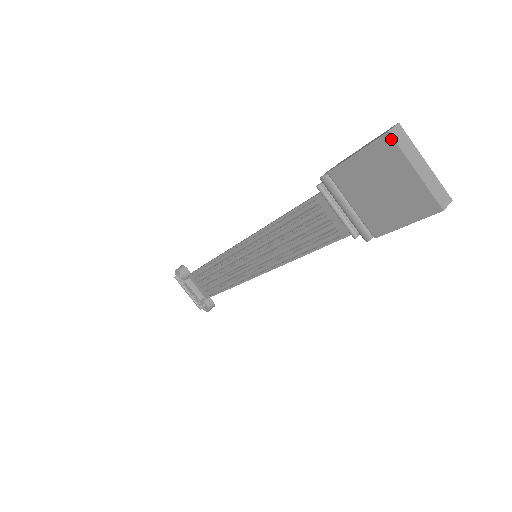
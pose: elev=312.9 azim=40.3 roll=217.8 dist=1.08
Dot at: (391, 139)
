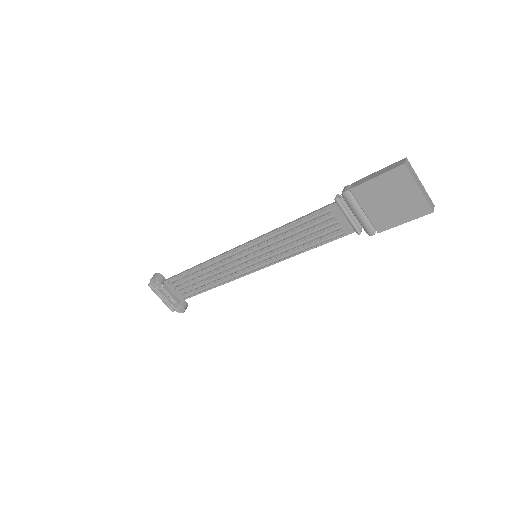
Dot at: (406, 168)
